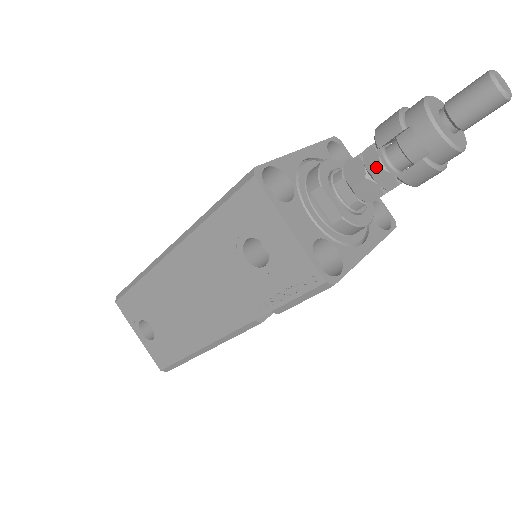
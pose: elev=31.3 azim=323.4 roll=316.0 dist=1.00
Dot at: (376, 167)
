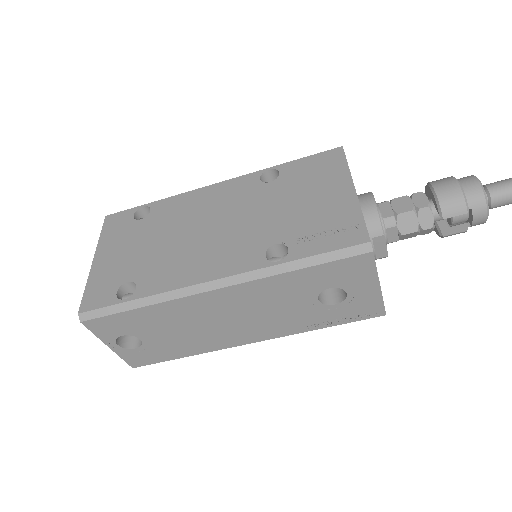
Dot at: (429, 226)
